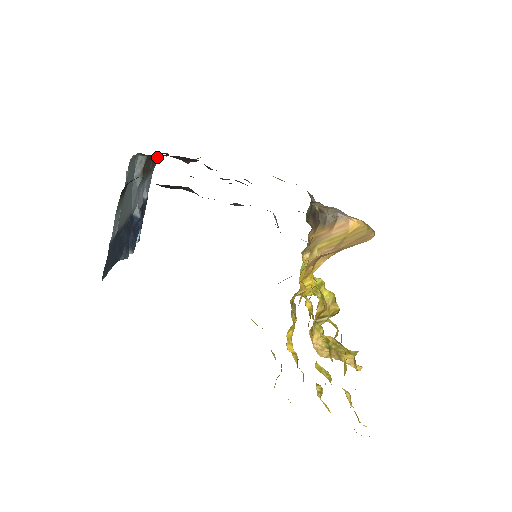
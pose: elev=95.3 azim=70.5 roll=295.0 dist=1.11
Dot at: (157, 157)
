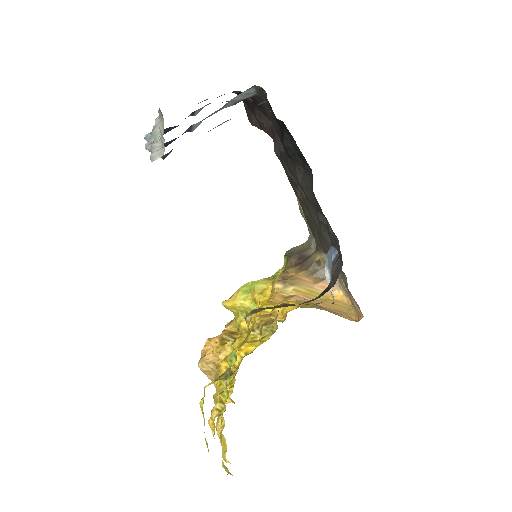
Dot at: occluded
